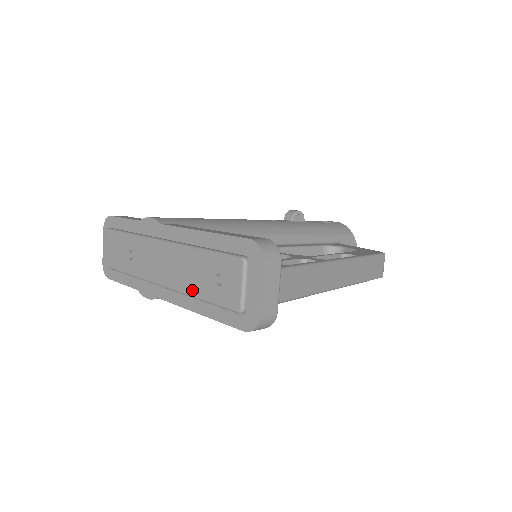
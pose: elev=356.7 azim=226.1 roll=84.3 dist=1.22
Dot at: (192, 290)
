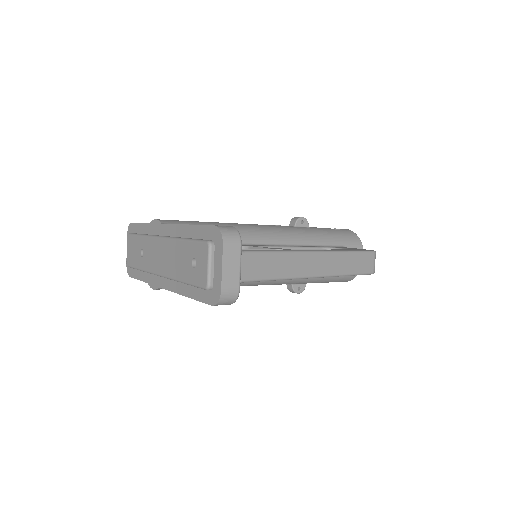
Dot at: (178, 275)
